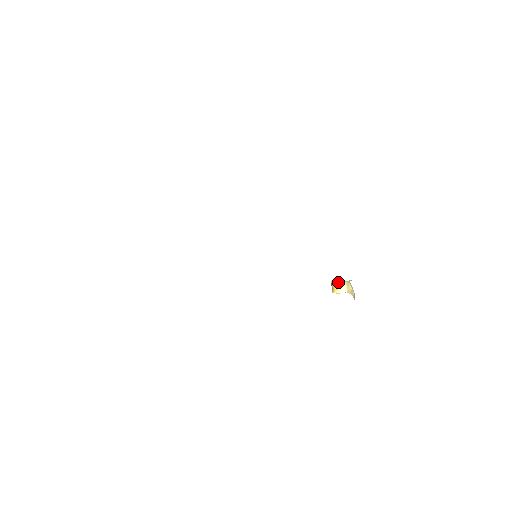
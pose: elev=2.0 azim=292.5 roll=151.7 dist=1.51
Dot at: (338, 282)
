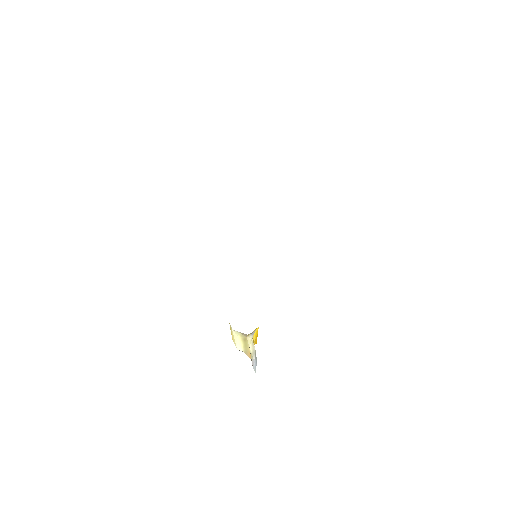
Dot at: (231, 327)
